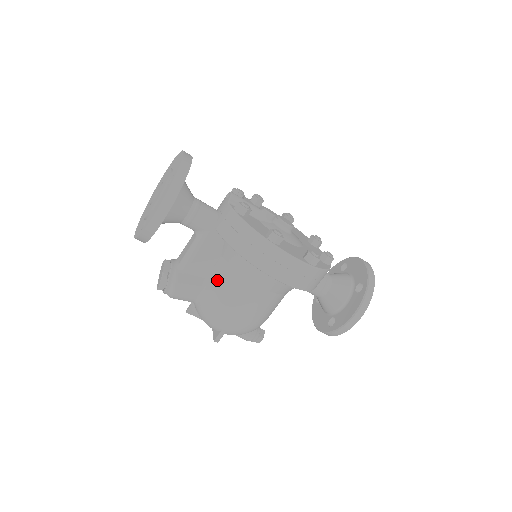
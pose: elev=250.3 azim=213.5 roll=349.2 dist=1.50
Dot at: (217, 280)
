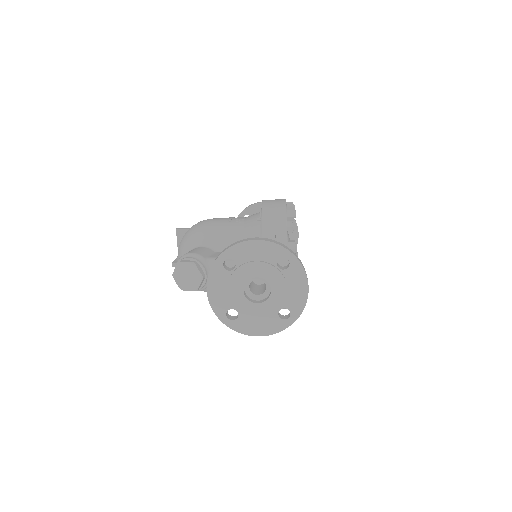
Dot at: occluded
